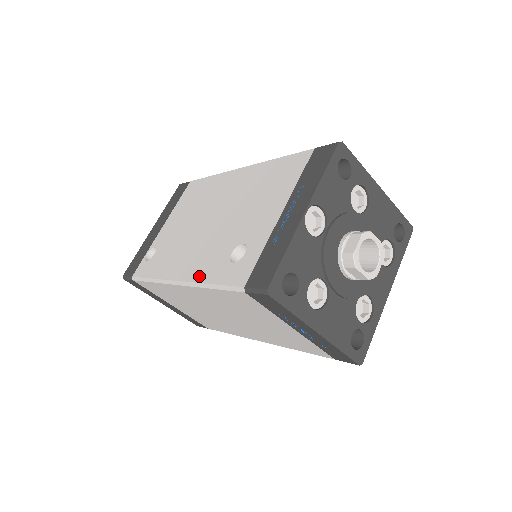
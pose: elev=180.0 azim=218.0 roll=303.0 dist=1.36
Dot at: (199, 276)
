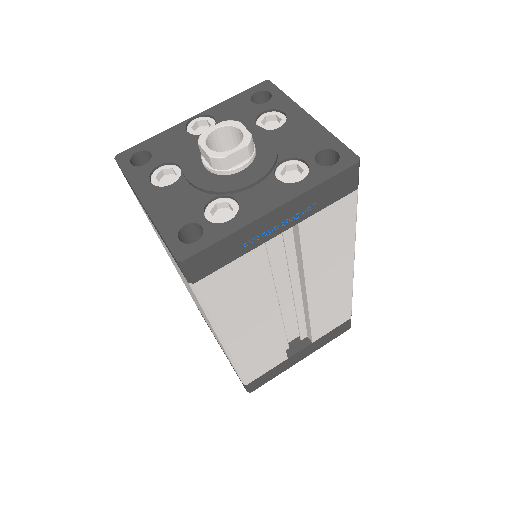
Dot at: occluded
